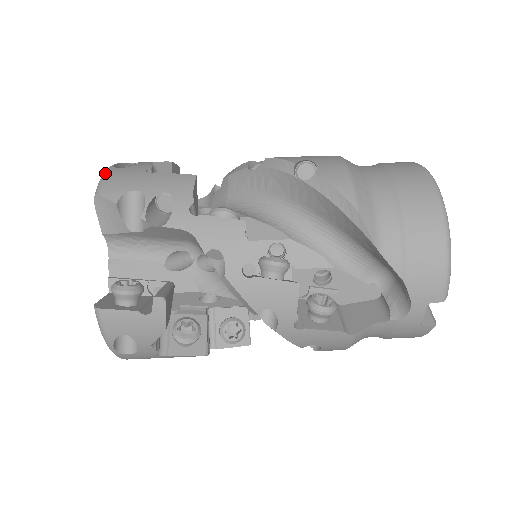
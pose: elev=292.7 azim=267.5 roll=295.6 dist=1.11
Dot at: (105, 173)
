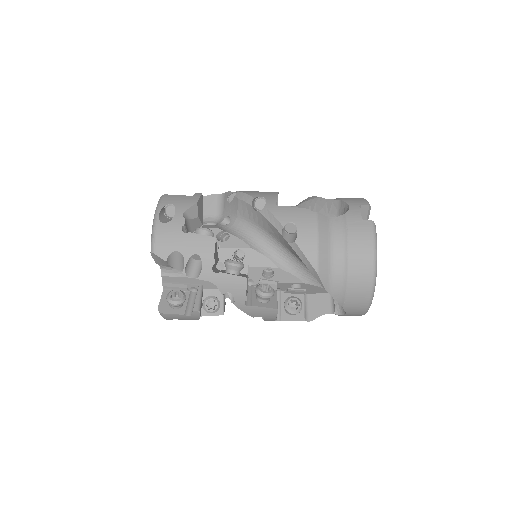
Dot at: occluded
